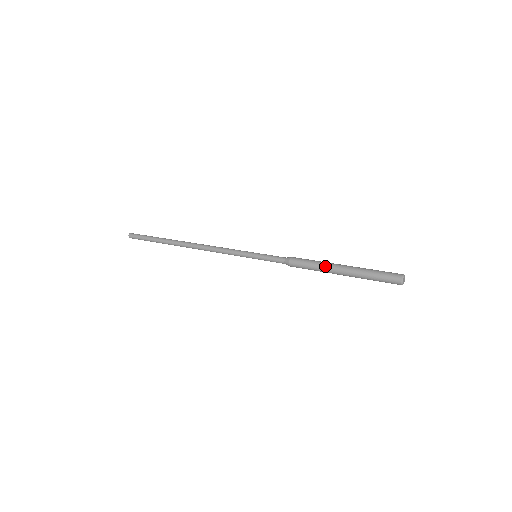
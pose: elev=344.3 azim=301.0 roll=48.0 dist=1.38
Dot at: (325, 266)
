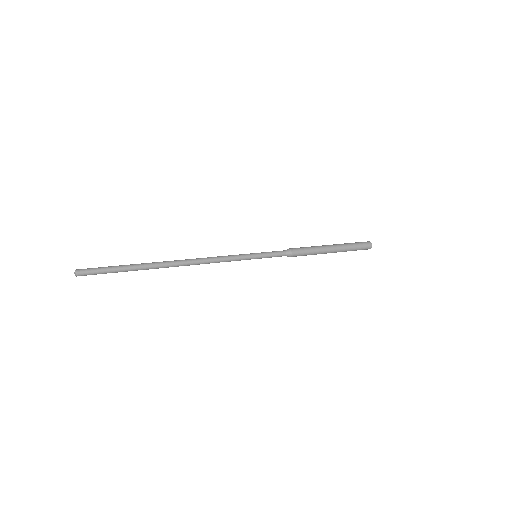
Dot at: (321, 253)
